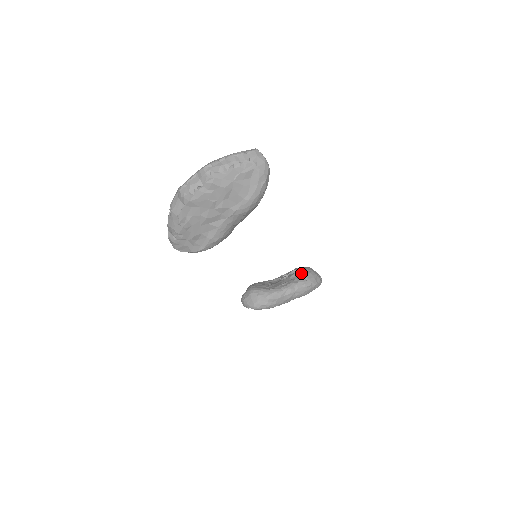
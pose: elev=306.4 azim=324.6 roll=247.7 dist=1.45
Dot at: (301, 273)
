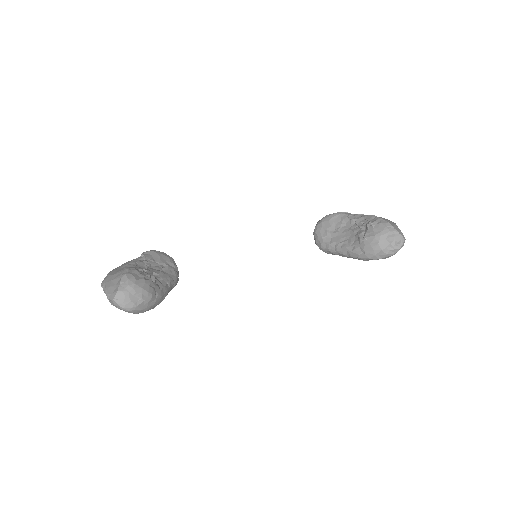
Dot at: (363, 241)
